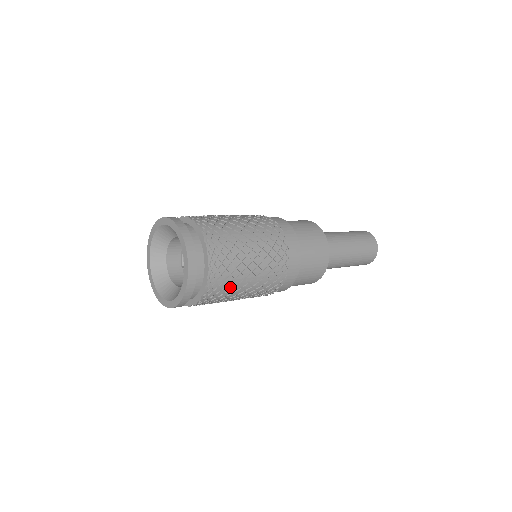
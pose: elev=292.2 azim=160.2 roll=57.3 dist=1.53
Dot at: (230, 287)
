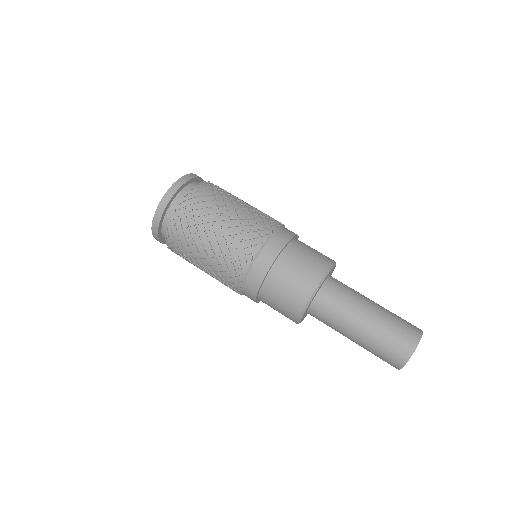
Dot at: (198, 225)
